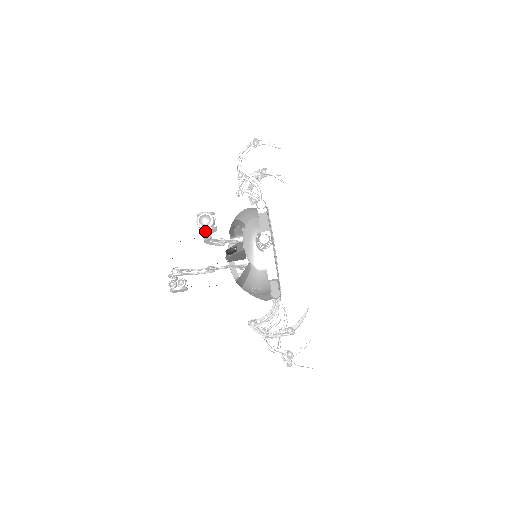
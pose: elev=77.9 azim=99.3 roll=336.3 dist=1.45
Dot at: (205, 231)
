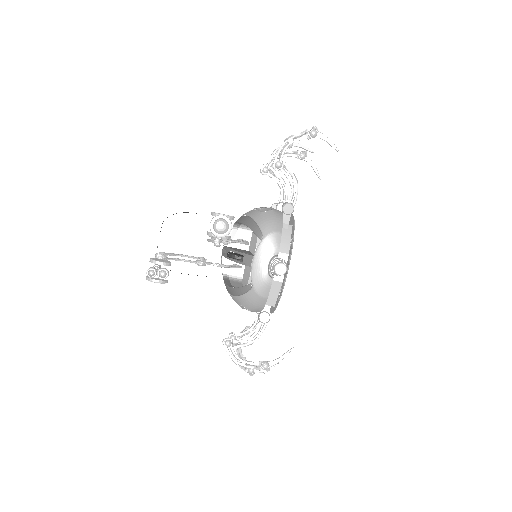
Dot at: (215, 236)
